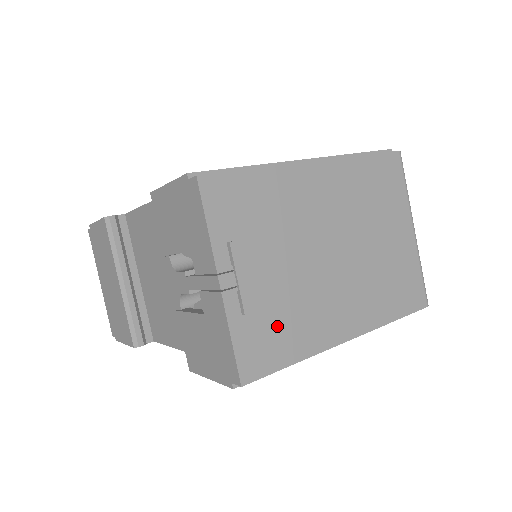
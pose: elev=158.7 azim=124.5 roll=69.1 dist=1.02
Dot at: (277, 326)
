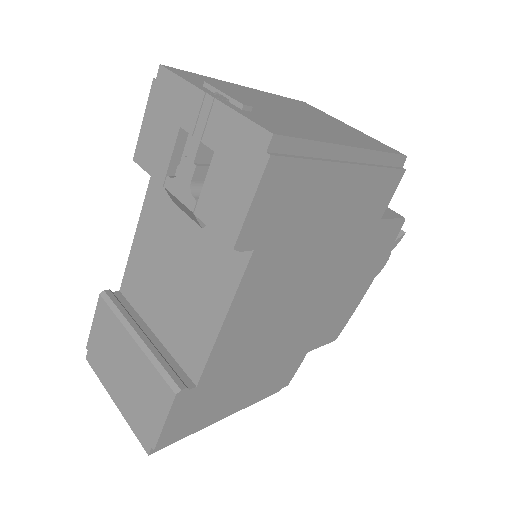
Dot at: (279, 123)
